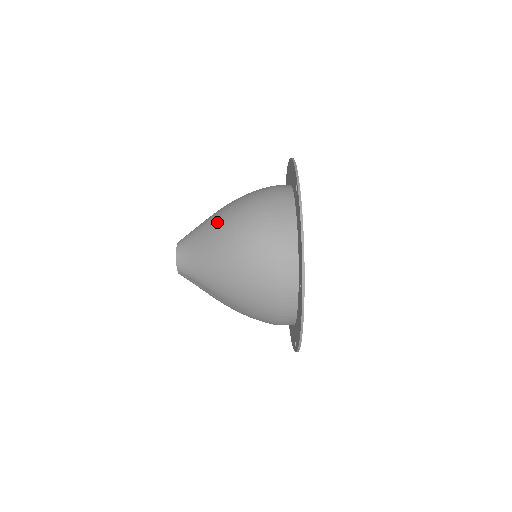
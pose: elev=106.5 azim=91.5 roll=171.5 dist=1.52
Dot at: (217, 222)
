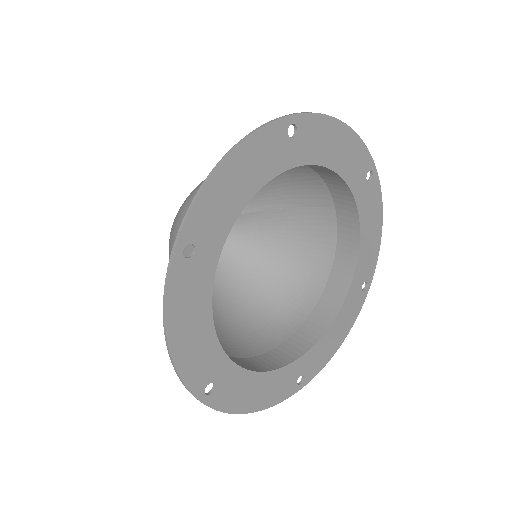
Dot at: occluded
